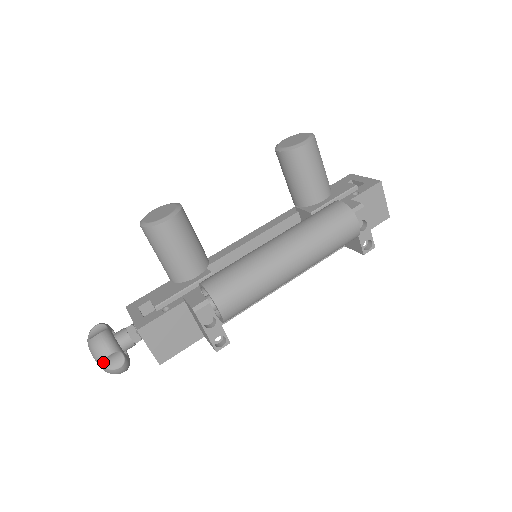
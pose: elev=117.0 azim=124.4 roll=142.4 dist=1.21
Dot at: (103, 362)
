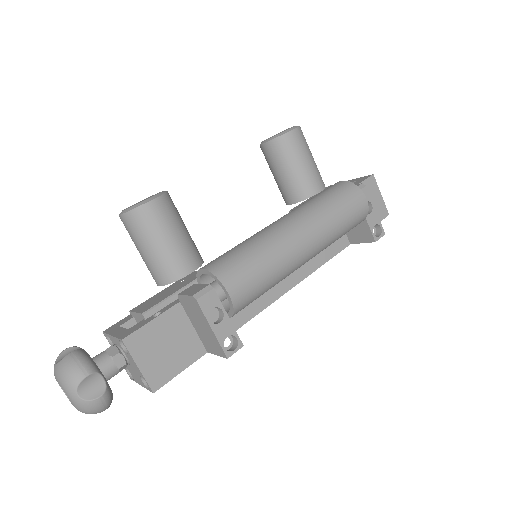
Dot at: (77, 389)
